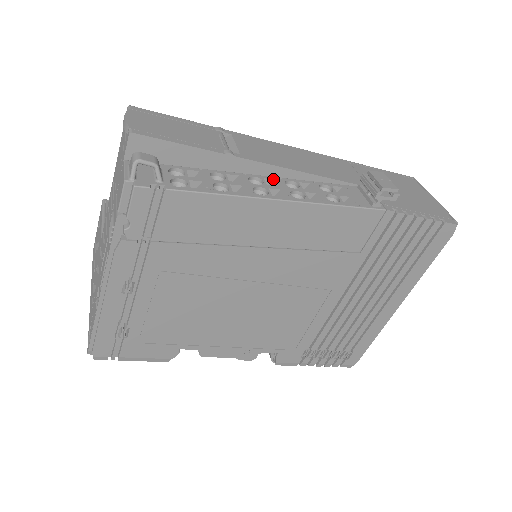
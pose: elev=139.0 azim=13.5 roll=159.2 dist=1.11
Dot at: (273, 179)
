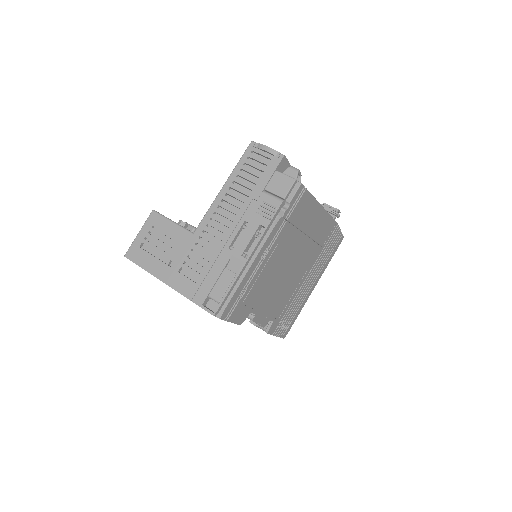
Dot at: occluded
